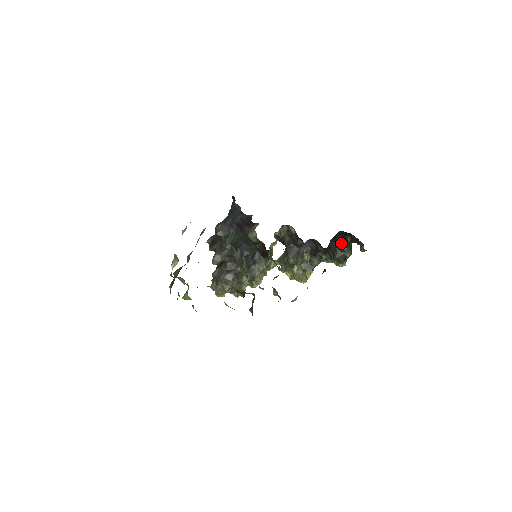
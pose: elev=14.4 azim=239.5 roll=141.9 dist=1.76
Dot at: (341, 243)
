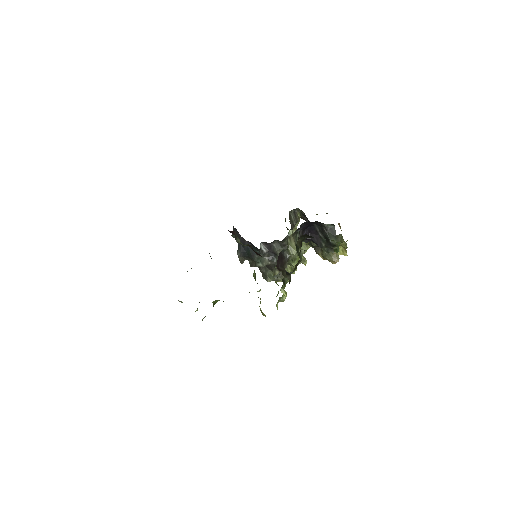
Dot at: (320, 230)
